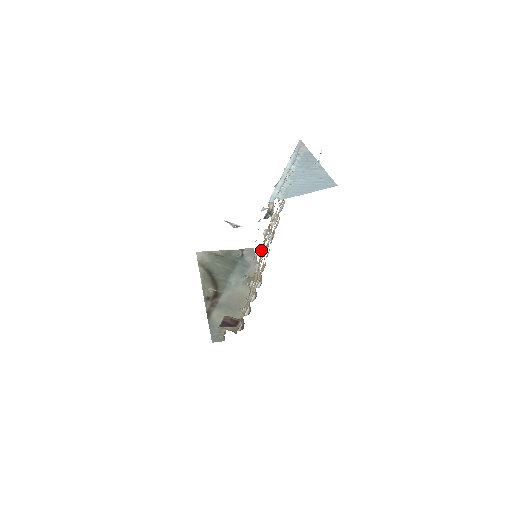
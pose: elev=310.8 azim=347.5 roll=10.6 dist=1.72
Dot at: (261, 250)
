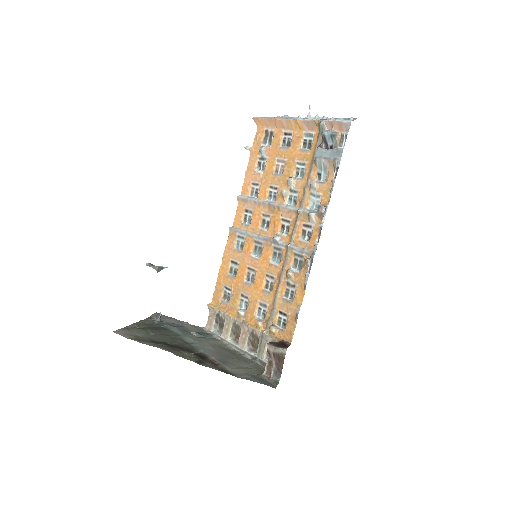
Dot at: (308, 211)
